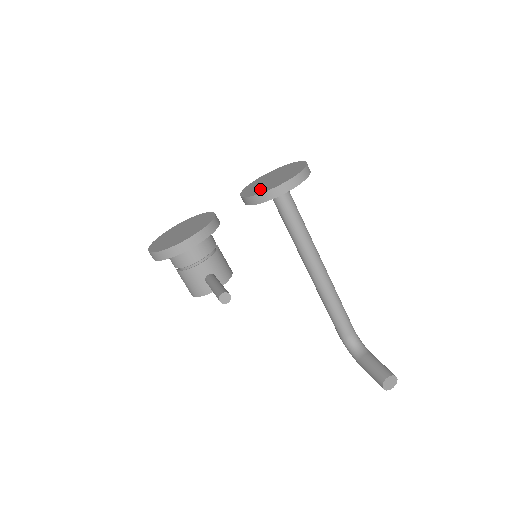
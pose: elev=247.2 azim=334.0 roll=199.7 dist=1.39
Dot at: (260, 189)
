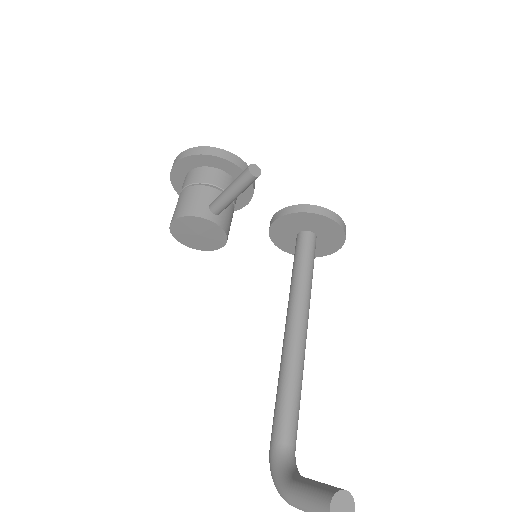
Dot at: occluded
